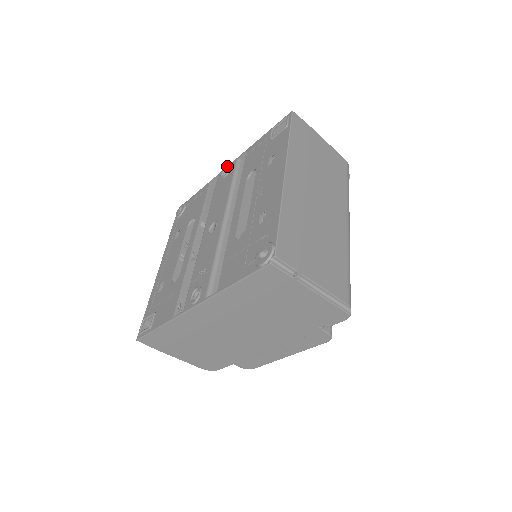
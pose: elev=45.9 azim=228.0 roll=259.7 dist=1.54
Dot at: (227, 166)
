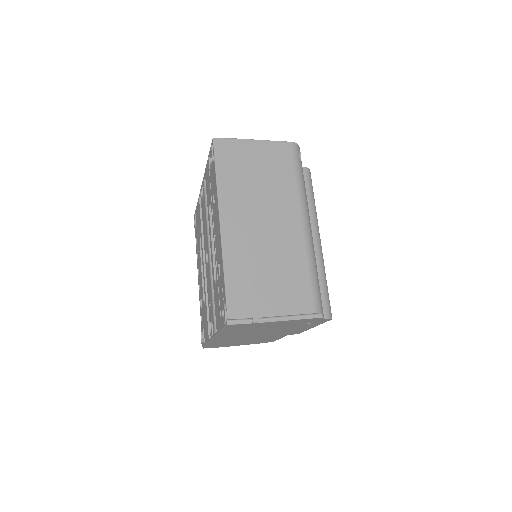
Dot at: occluded
